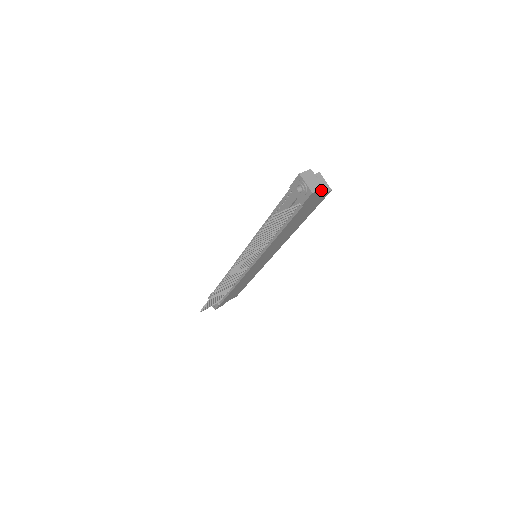
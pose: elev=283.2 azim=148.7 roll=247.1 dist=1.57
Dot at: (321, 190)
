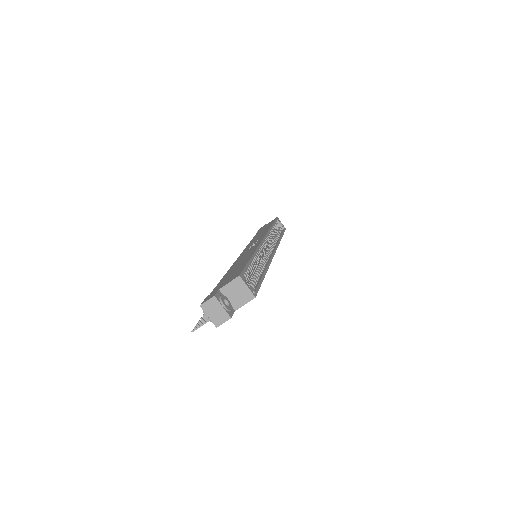
Dot at: (231, 317)
